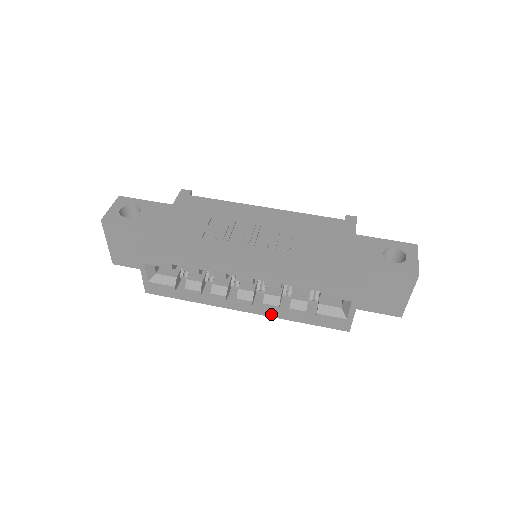
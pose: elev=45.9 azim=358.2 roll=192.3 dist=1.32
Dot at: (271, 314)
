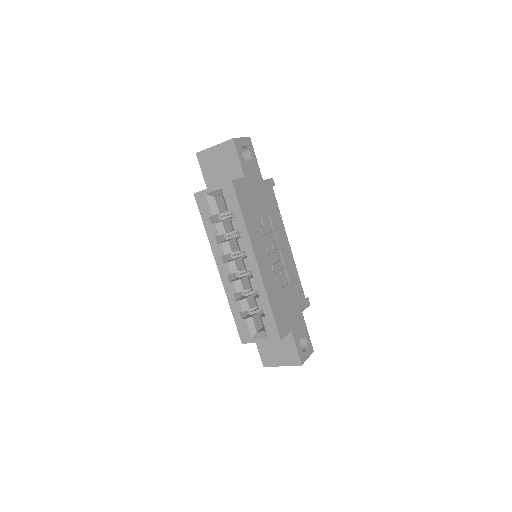
Dot at: (227, 289)
